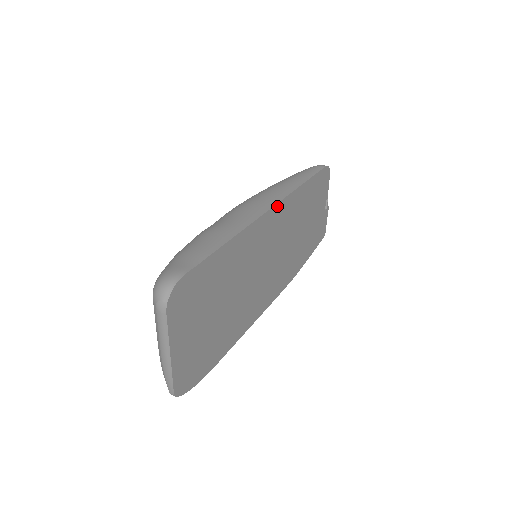
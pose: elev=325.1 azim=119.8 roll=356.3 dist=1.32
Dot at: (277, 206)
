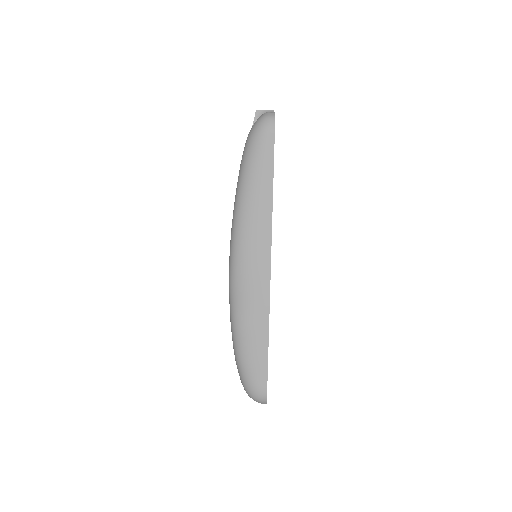
Dot at: occluded
